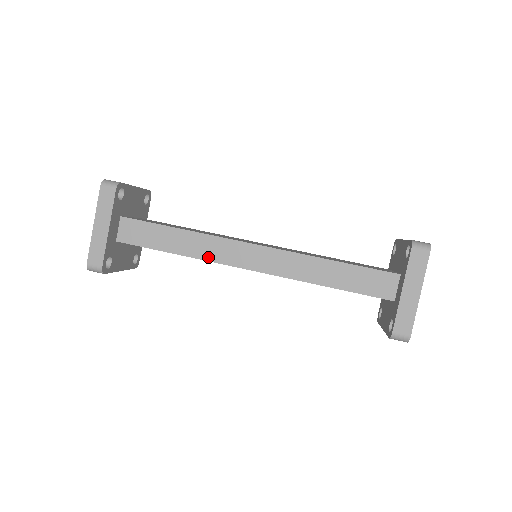
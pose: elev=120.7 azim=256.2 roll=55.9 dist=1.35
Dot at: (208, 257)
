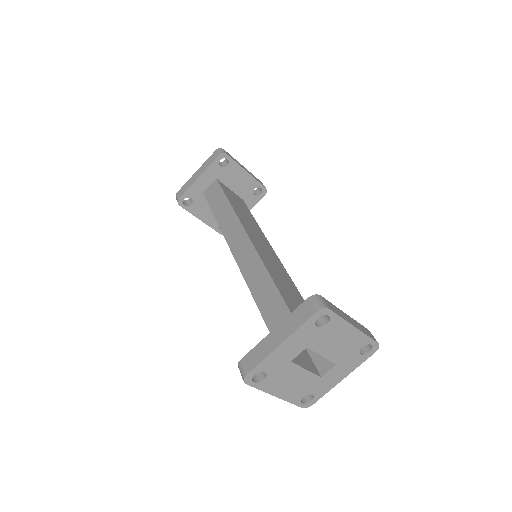
Dot at: (224, 229)
